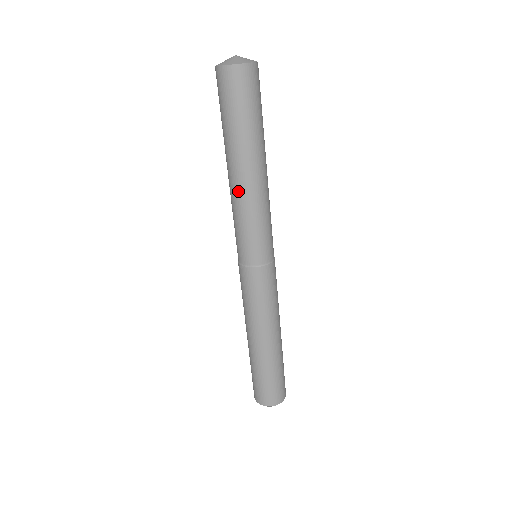
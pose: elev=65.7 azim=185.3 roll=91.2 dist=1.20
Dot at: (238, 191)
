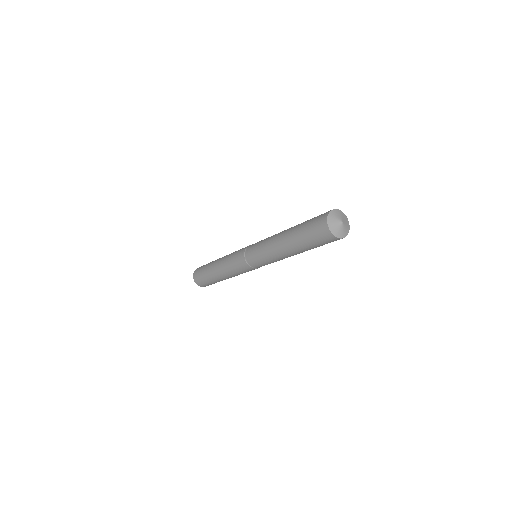
Dot at: (283, 257)
